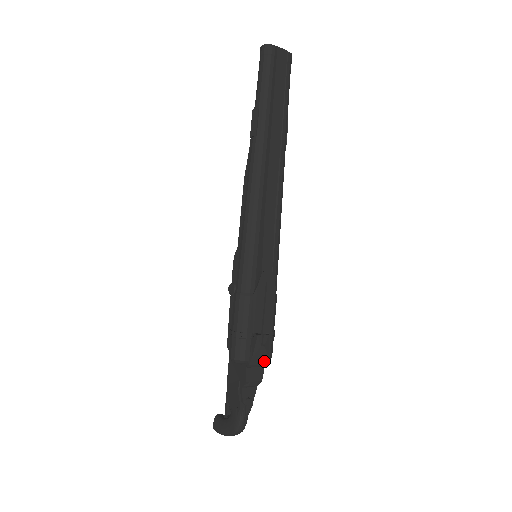
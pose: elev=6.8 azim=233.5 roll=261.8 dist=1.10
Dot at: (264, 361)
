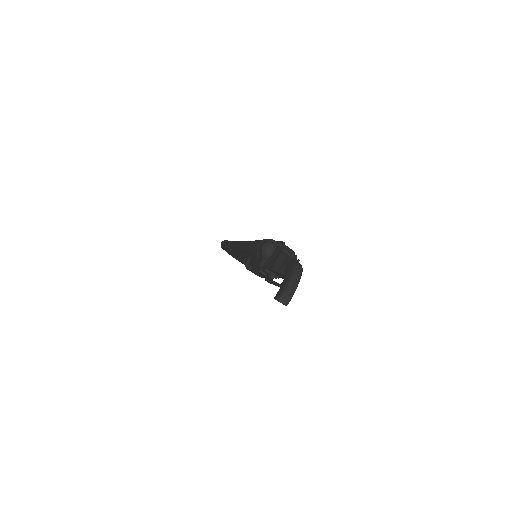
Dot at: (290, 249)
